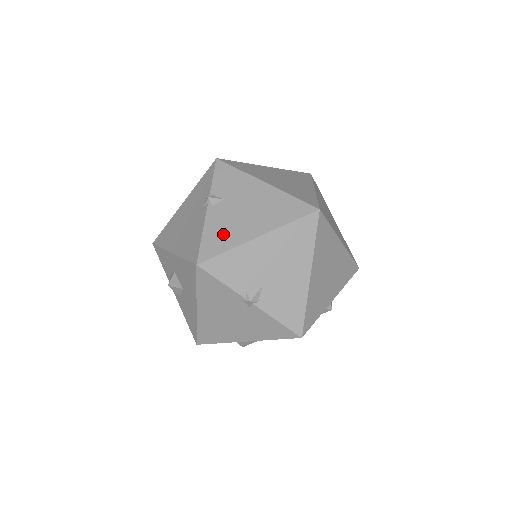
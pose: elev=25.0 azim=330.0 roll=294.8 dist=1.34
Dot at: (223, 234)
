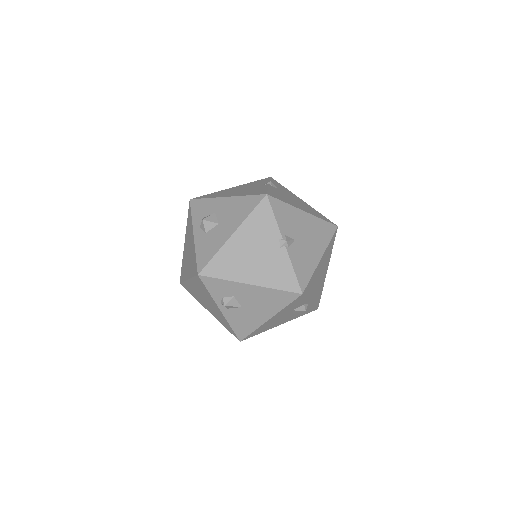
Dot at: (282, 197)
